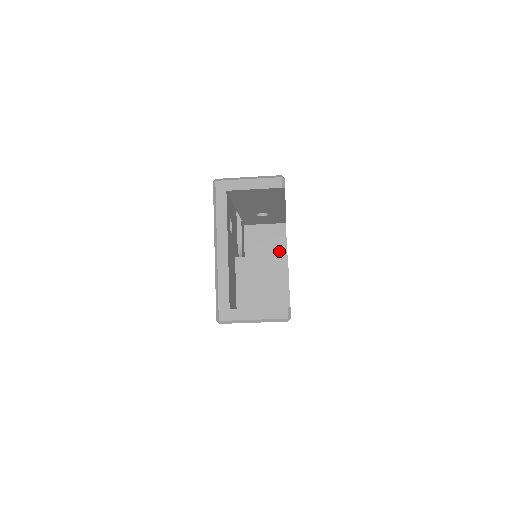
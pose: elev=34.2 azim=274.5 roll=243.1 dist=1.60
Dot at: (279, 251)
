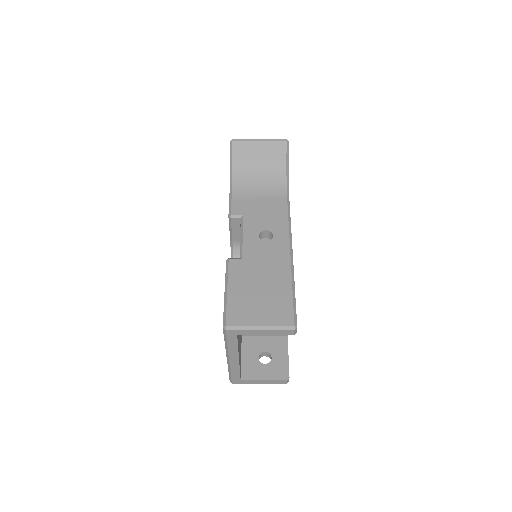
Dot at: occluded
